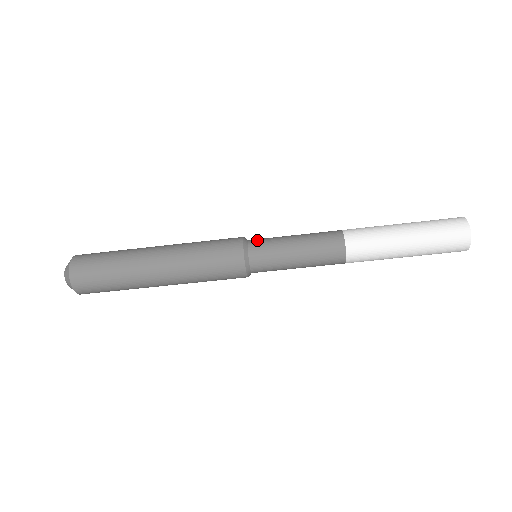
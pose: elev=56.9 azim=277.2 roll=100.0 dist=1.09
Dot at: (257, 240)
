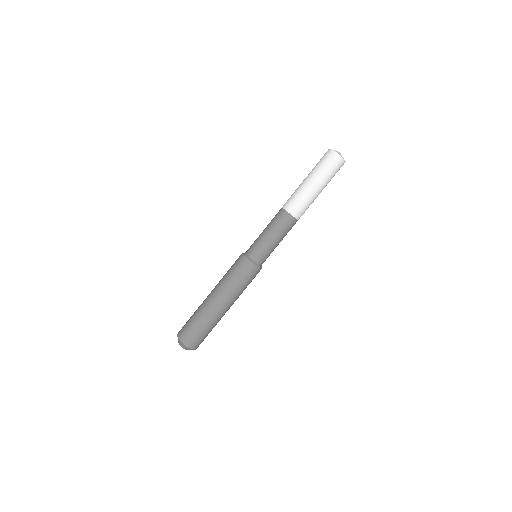
Dot at: (249, 248)
